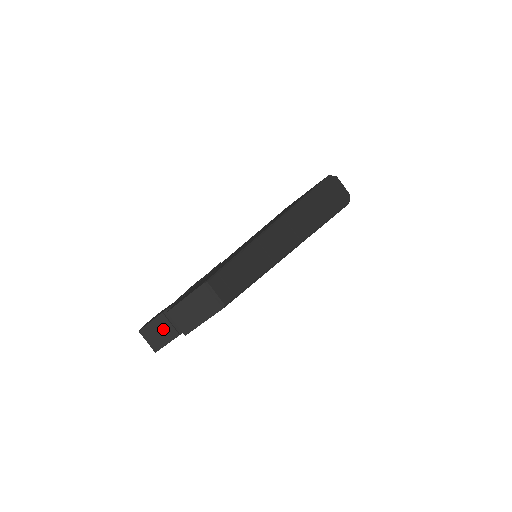
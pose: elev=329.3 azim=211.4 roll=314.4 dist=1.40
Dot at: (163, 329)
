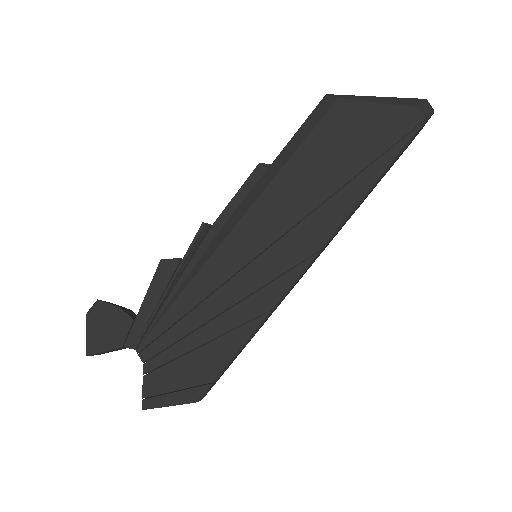
Dot at: occluded
